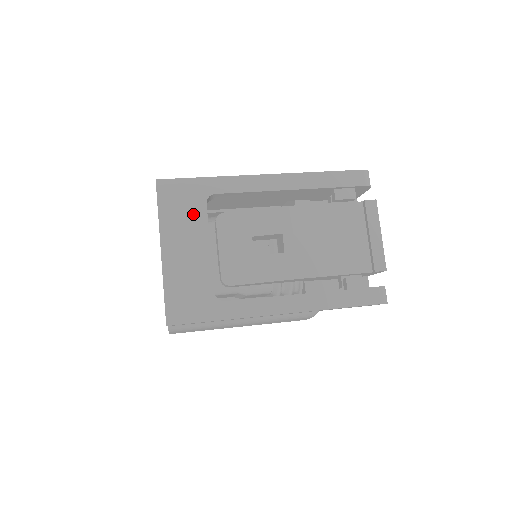
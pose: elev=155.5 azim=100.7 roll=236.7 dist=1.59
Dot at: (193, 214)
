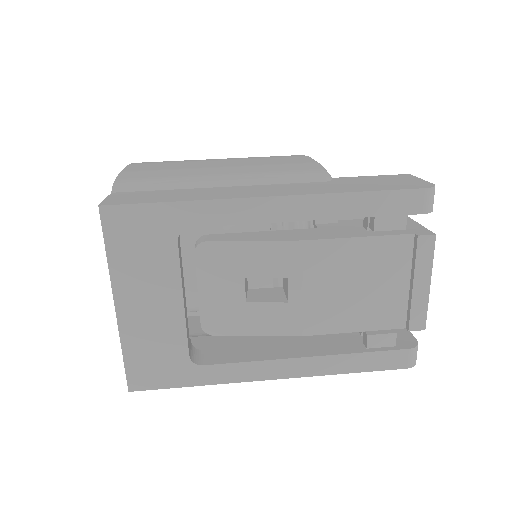
Dot at: (158, 257)
